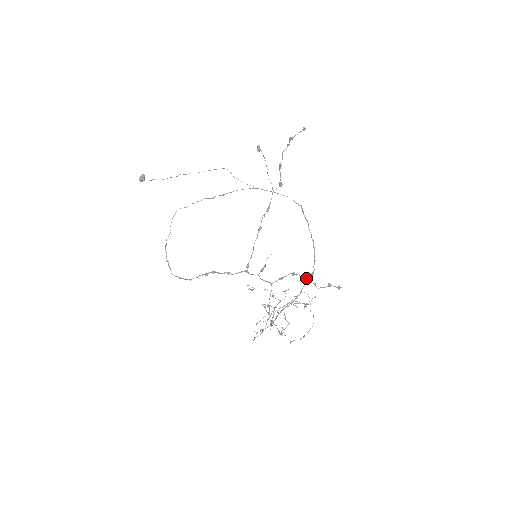
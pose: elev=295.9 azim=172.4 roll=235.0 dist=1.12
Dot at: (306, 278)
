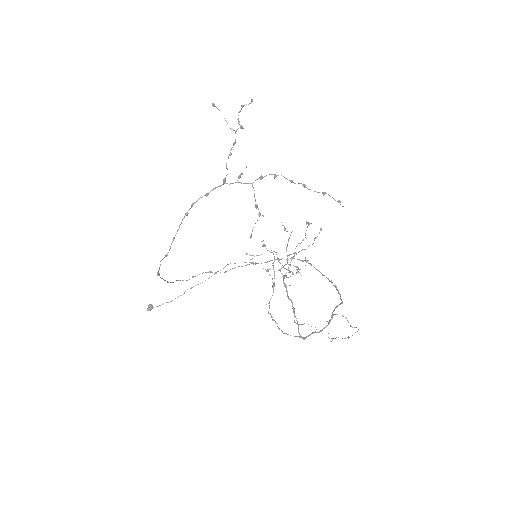
Dot at: (291, 180)
